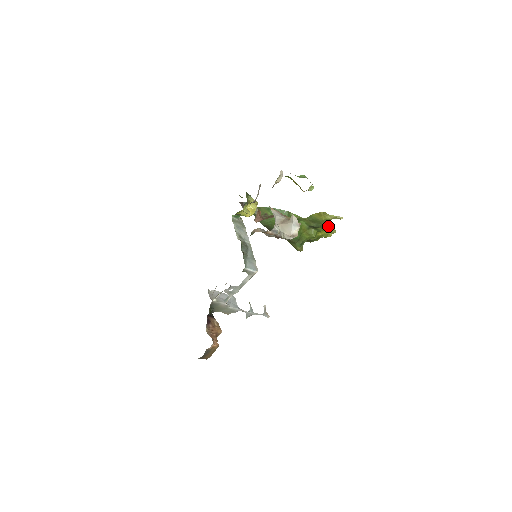
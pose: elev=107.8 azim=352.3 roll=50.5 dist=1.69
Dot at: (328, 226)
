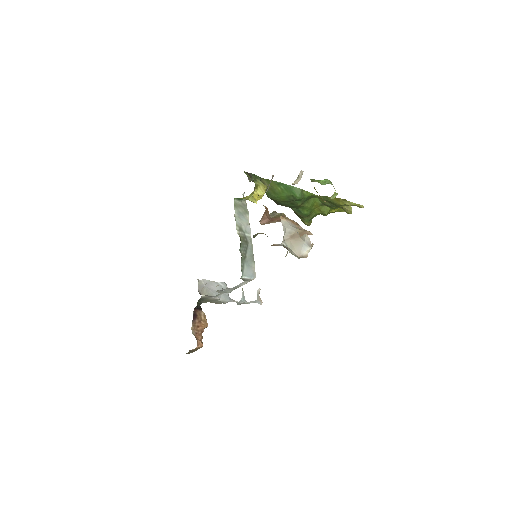
Dot at: (345, 206)
